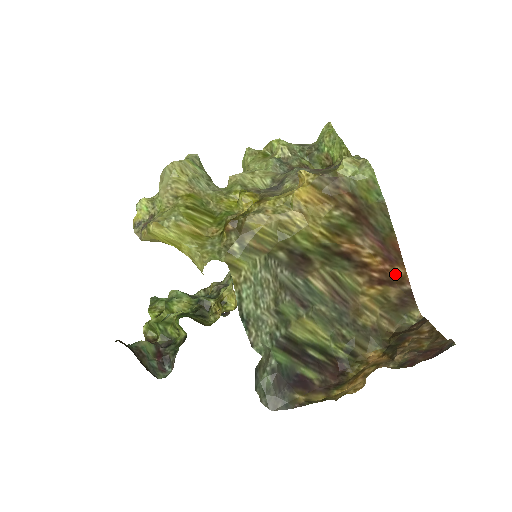
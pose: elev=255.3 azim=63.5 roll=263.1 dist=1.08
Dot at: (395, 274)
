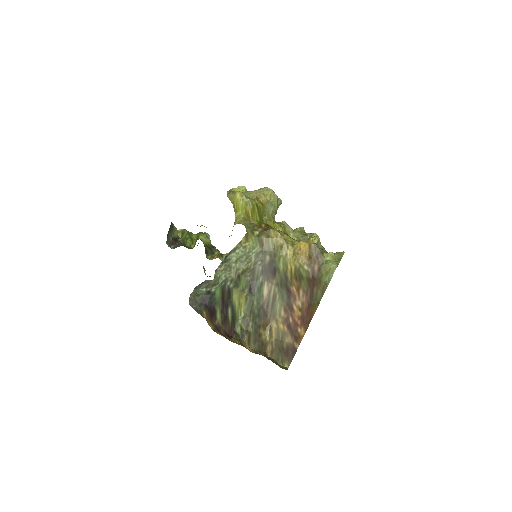
Dot at: (299, 331)
